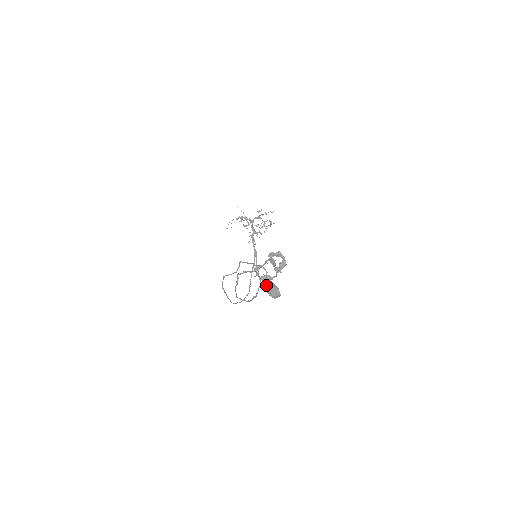
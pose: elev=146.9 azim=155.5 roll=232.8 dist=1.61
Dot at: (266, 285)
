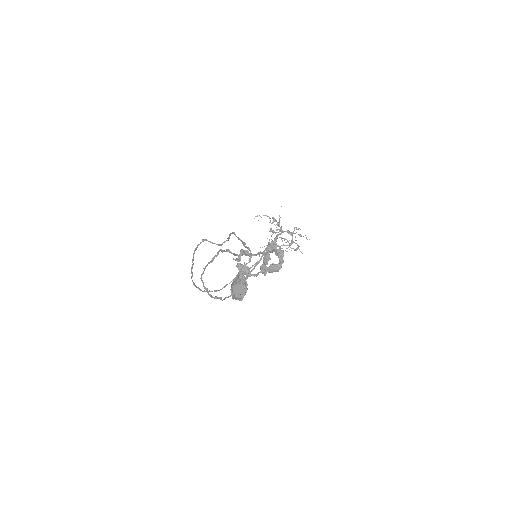
Dot at: (237, 275)
